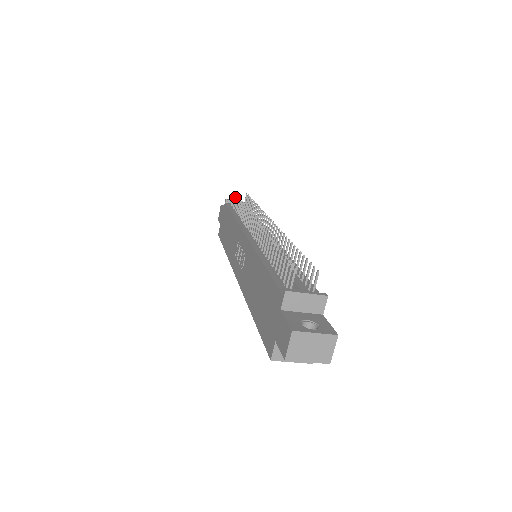
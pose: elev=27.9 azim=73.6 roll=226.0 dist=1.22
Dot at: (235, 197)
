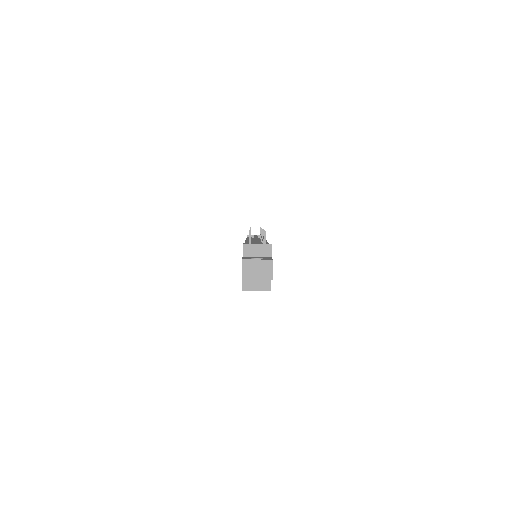
Dot at: occluded
